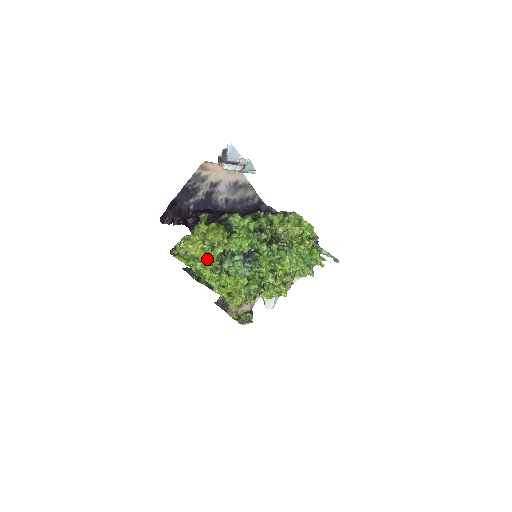
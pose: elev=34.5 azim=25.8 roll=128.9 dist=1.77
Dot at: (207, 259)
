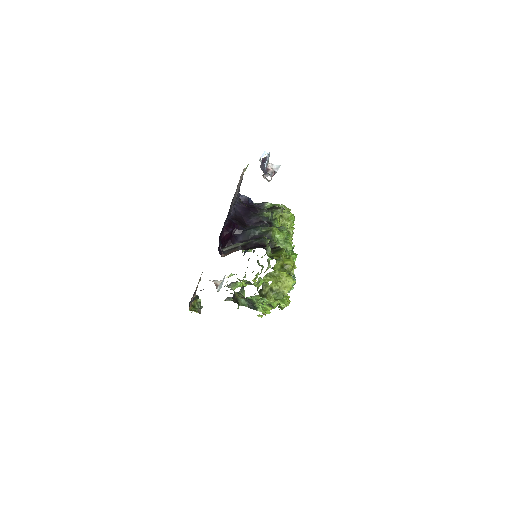
Dot at: occluded
